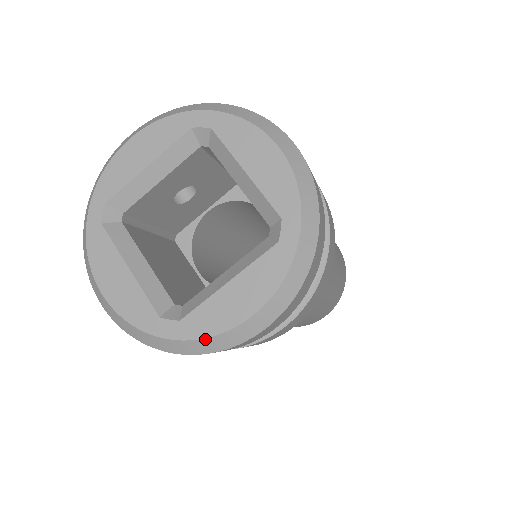
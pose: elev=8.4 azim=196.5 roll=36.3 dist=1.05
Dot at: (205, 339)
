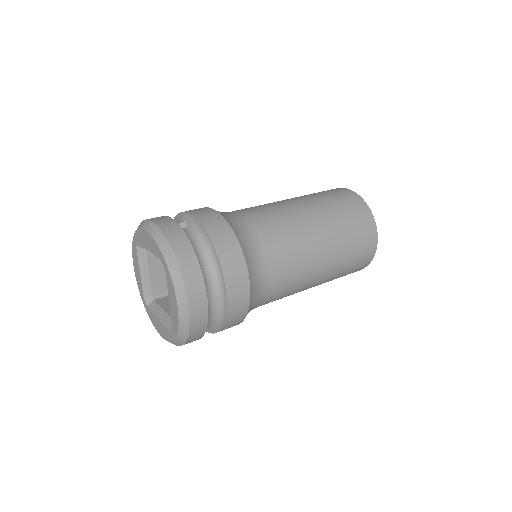
Dot at: (151, 321)
